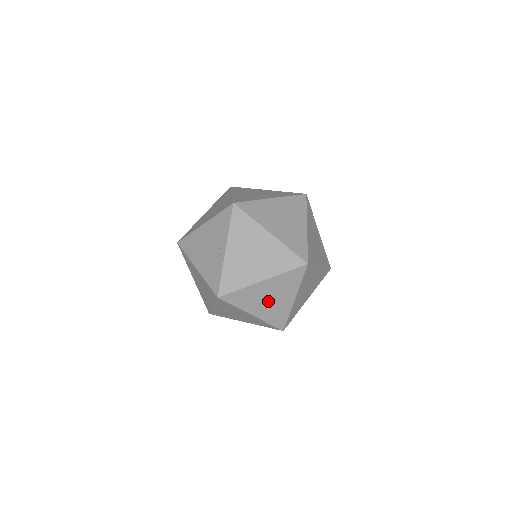
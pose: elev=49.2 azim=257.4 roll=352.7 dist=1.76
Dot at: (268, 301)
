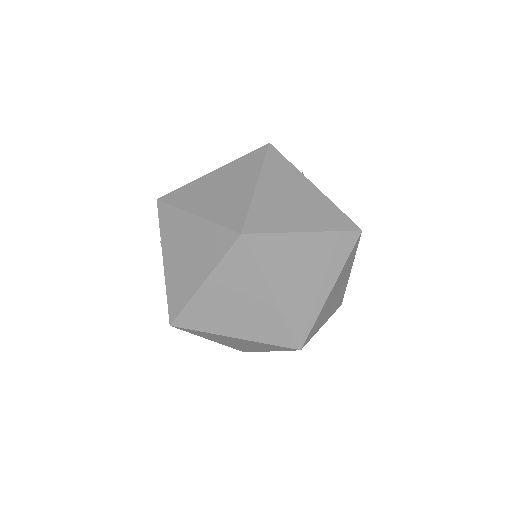
Dot at: occluded
